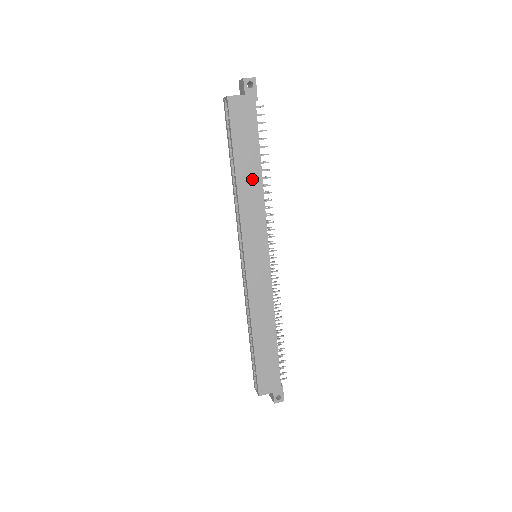
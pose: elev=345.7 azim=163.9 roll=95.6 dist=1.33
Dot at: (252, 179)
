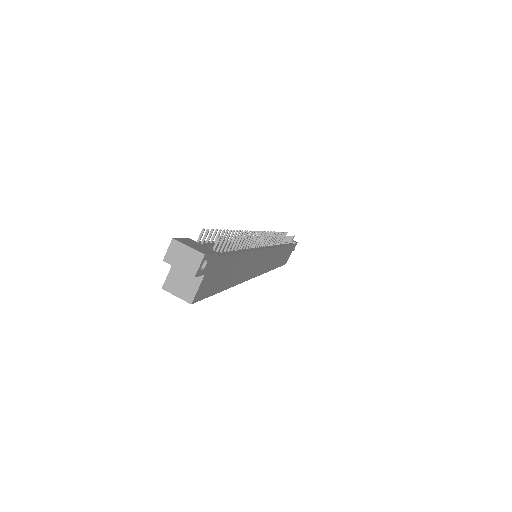
Dot at: (242, 266)
